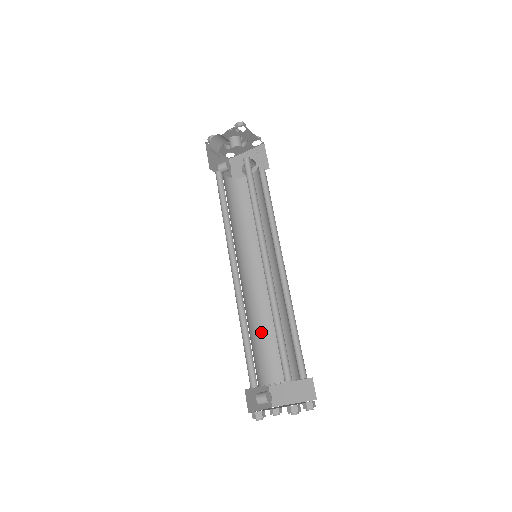
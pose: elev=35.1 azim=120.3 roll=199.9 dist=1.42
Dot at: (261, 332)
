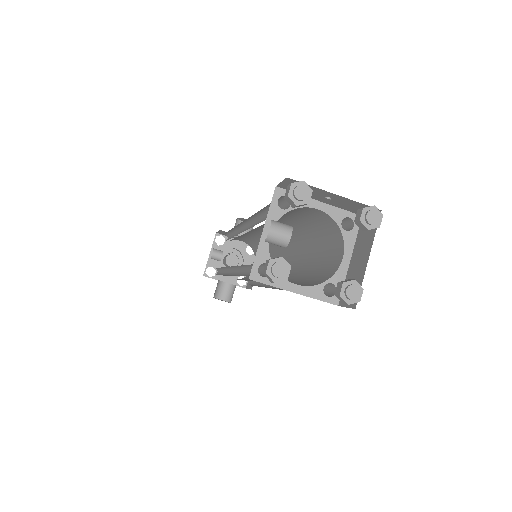
Dot at: occluded
